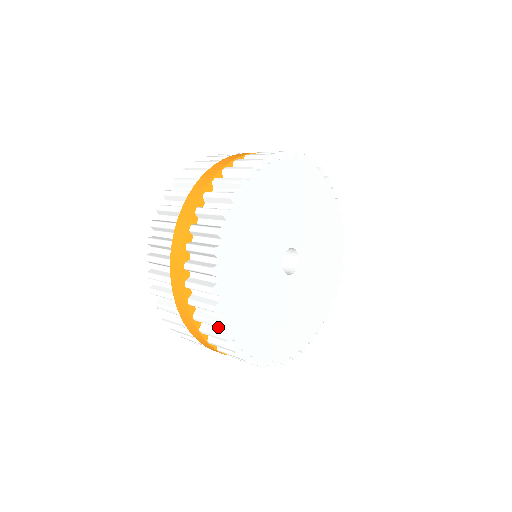
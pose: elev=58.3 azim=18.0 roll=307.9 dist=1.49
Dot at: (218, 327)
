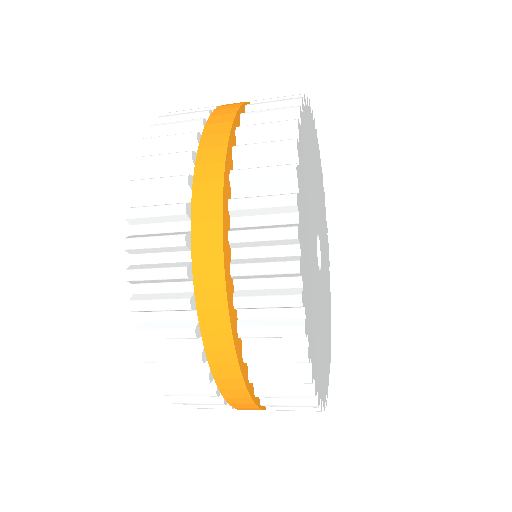
Dot at: (293, 270)
